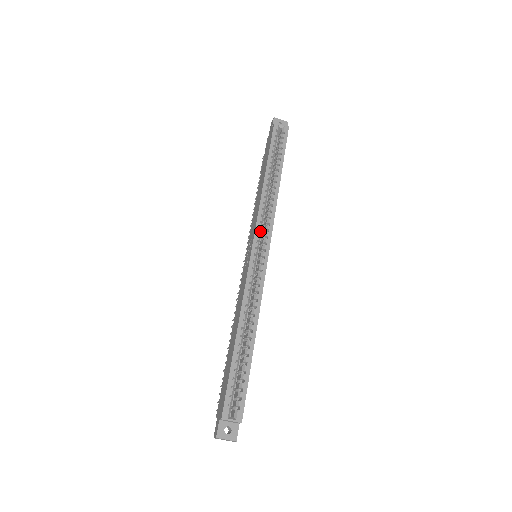
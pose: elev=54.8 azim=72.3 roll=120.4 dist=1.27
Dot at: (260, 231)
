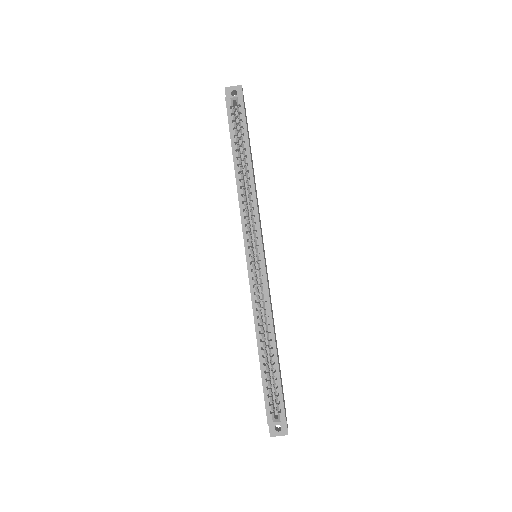
Dot at: (248, 235)
